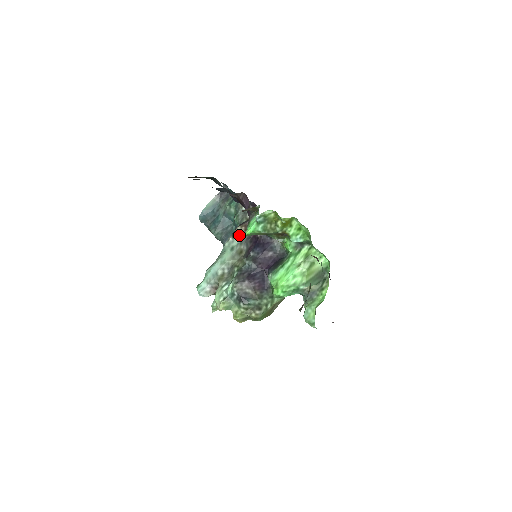
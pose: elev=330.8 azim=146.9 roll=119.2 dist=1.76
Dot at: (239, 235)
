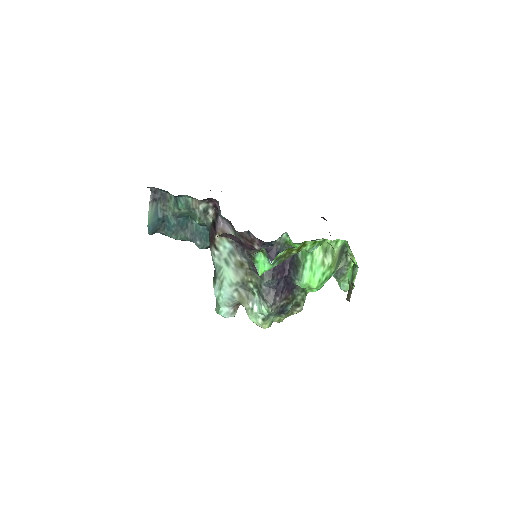
Dot at: (223, 245)
